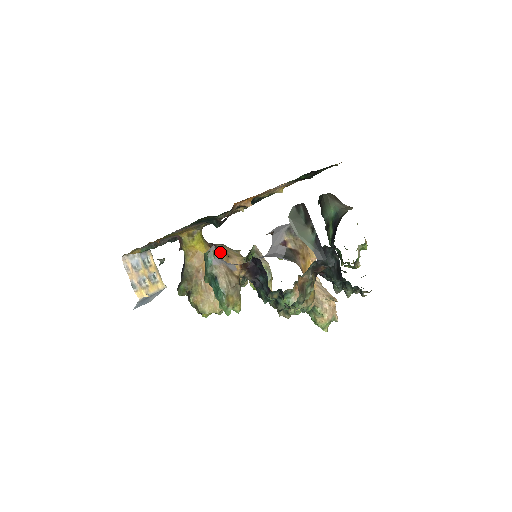
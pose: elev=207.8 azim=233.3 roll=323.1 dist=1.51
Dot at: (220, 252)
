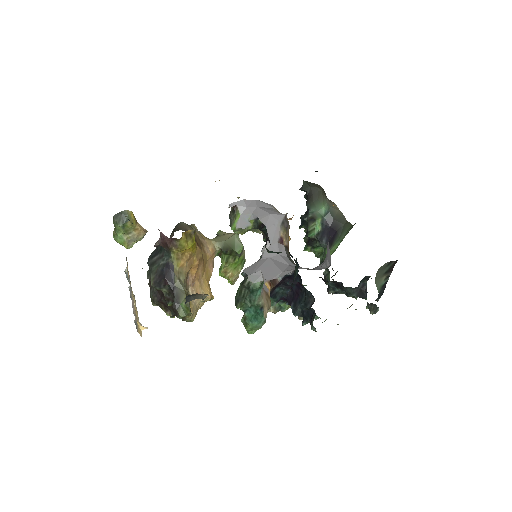
Dot at: (198, 242)
